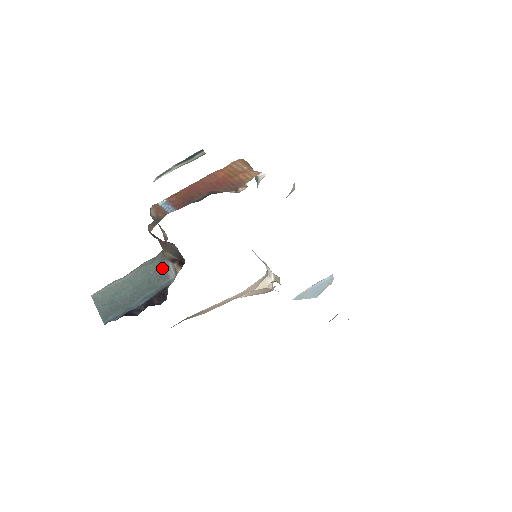
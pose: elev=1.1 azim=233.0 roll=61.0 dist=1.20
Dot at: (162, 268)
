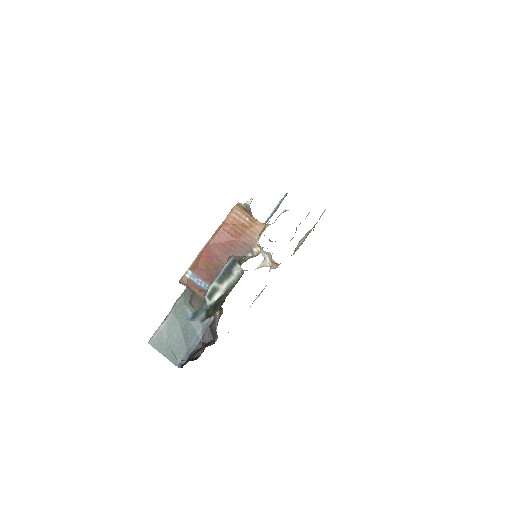
Dot at: occluded
